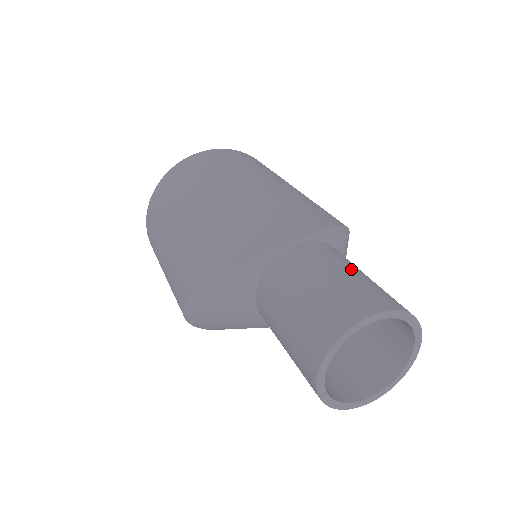
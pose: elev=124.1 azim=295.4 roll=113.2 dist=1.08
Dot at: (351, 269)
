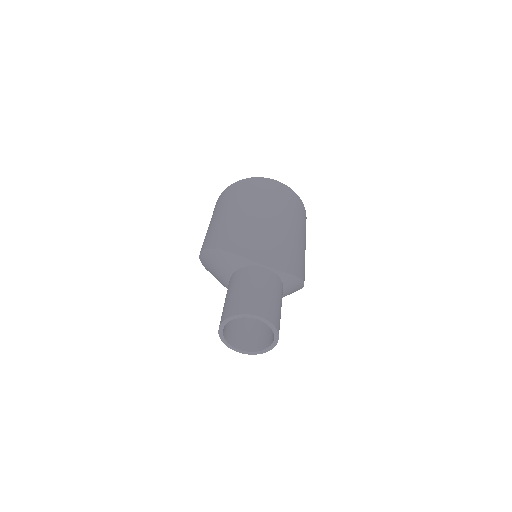
Dot at: (276, 297)
